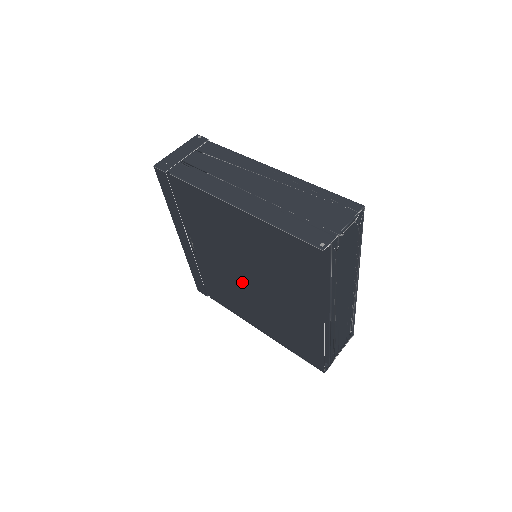
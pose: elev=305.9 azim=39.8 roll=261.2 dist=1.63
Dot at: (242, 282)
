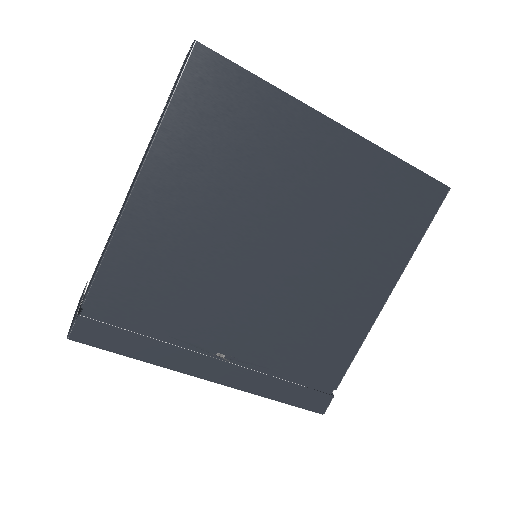
Dot at: (285, 274)
